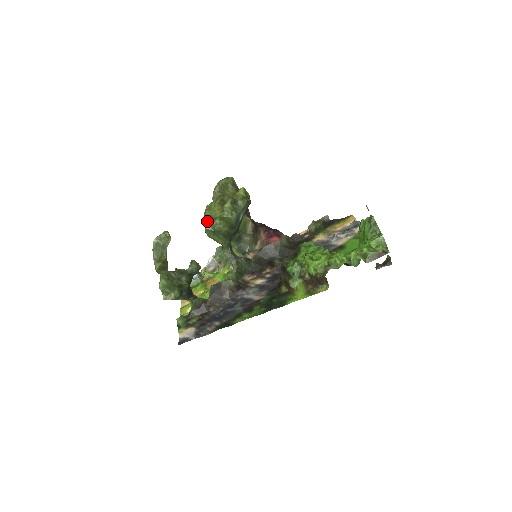
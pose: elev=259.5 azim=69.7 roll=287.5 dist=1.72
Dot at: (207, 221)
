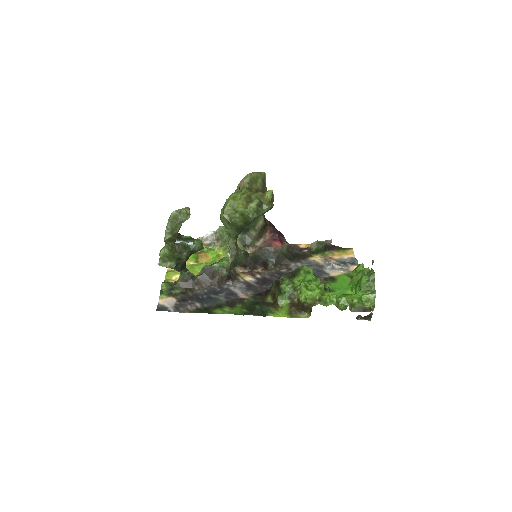
Dot at: (227, 210)
